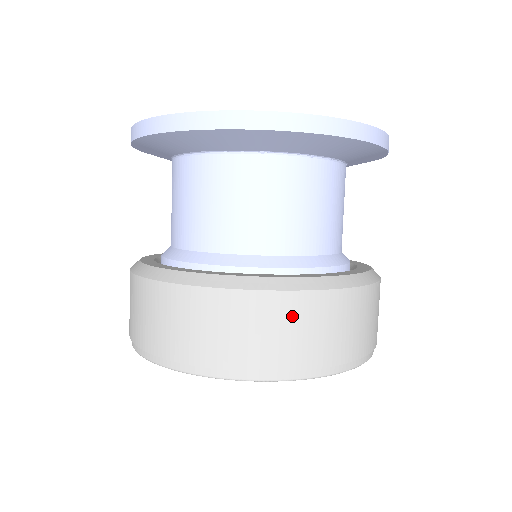
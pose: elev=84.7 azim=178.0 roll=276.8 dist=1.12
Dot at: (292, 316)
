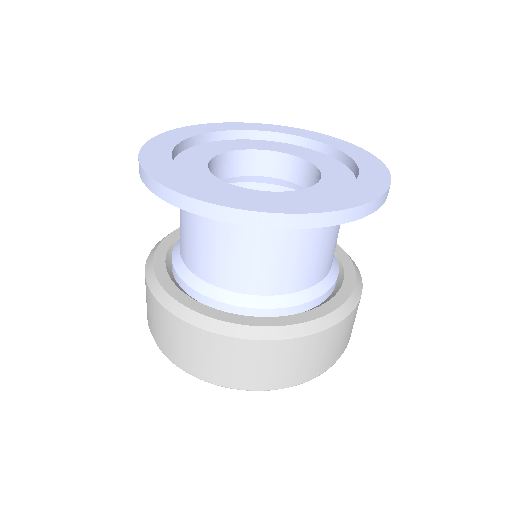
Dot at: (268, 356)
